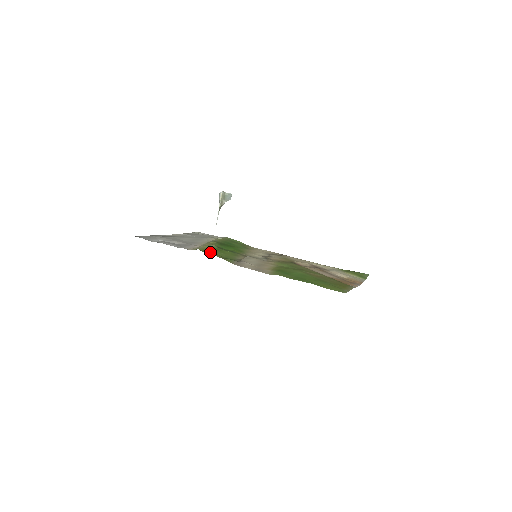
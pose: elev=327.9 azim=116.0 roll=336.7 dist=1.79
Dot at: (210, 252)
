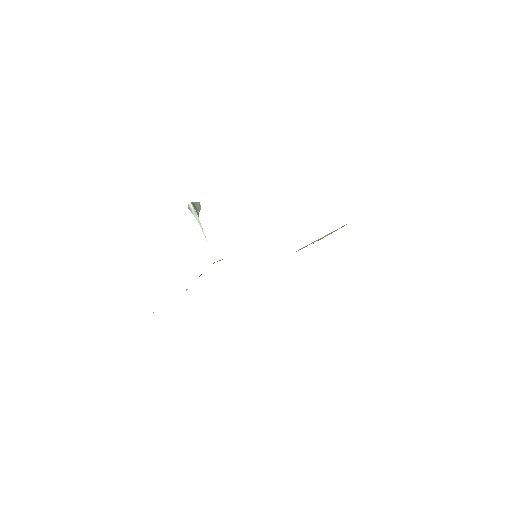
Dot at: occluded
